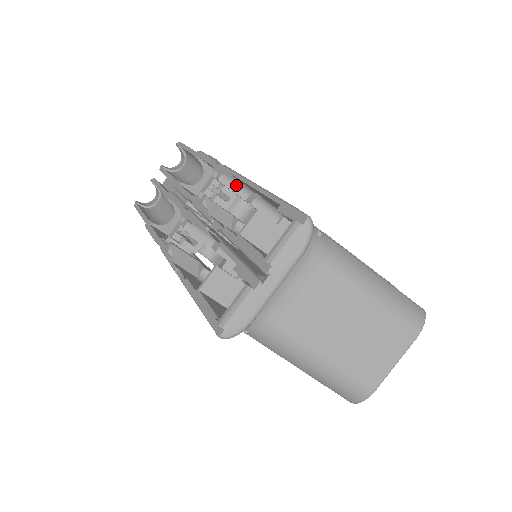
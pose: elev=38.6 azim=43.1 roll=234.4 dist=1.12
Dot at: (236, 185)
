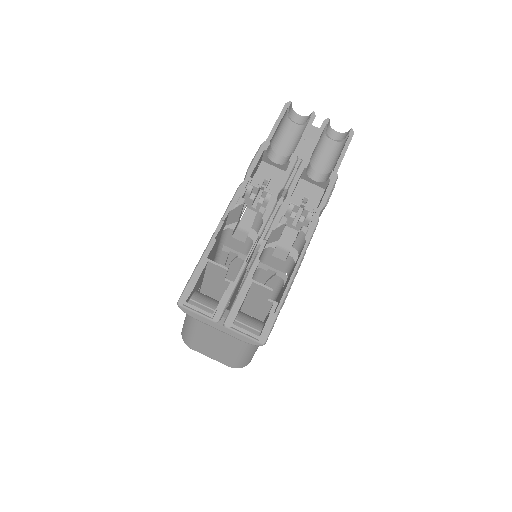
Dot at: (301, 242)
